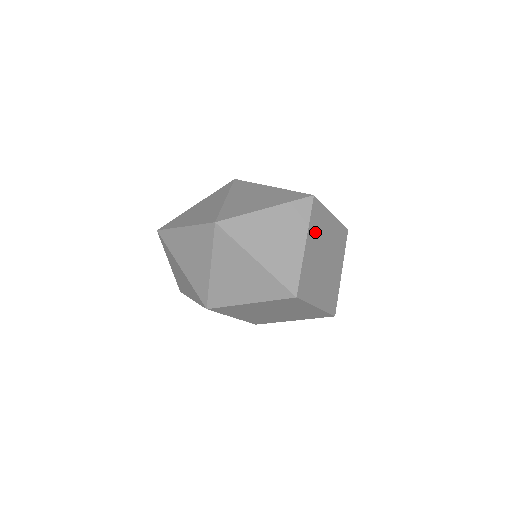
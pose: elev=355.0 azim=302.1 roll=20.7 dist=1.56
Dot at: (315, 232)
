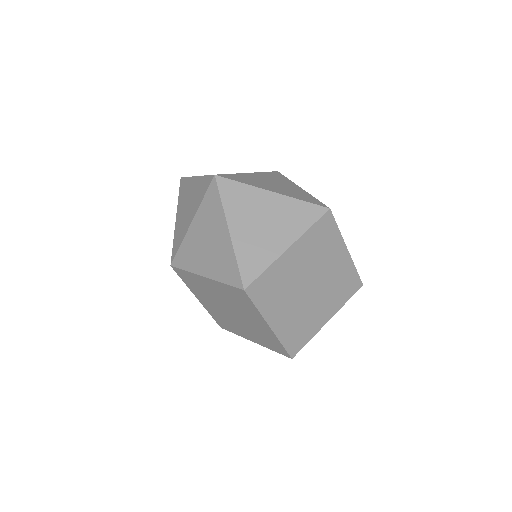
Dot at: (311, 247)
